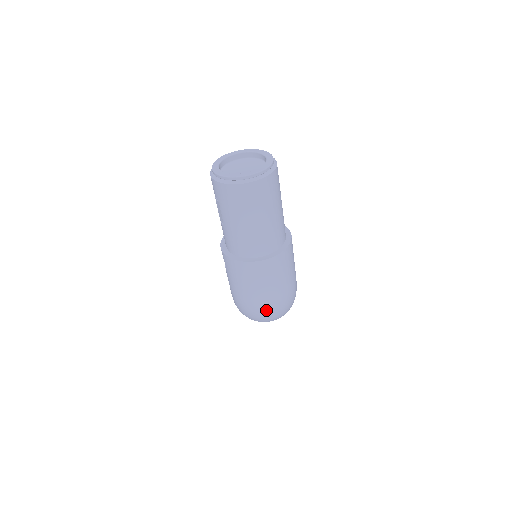
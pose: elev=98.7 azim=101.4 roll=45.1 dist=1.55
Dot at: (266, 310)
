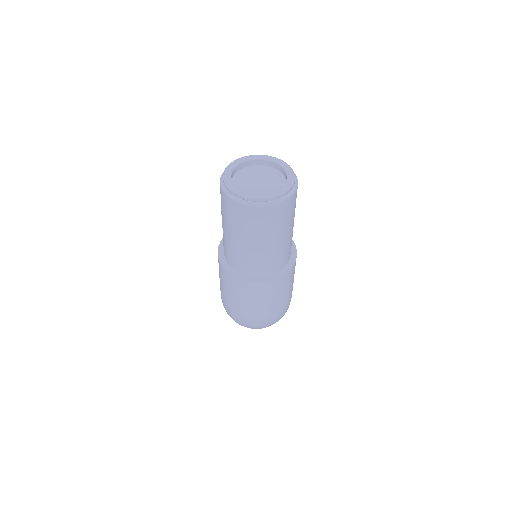
Dot at: (252, 323)
